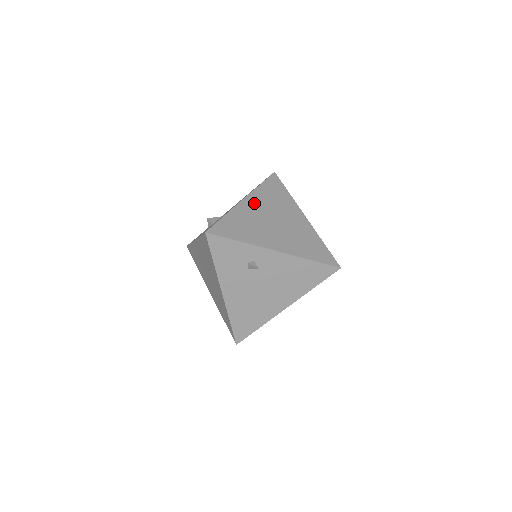
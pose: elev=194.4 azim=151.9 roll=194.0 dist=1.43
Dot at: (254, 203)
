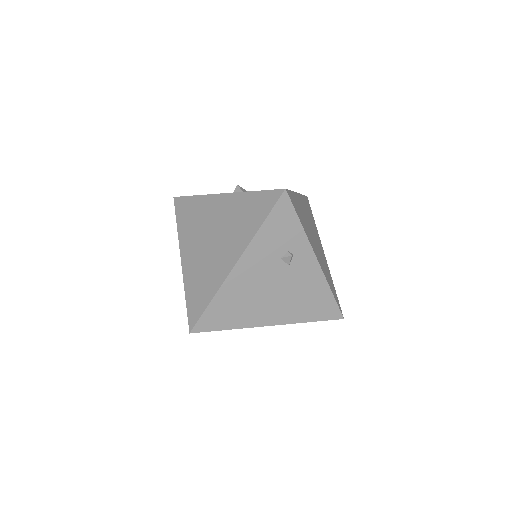
Dot at: (303, 205)
